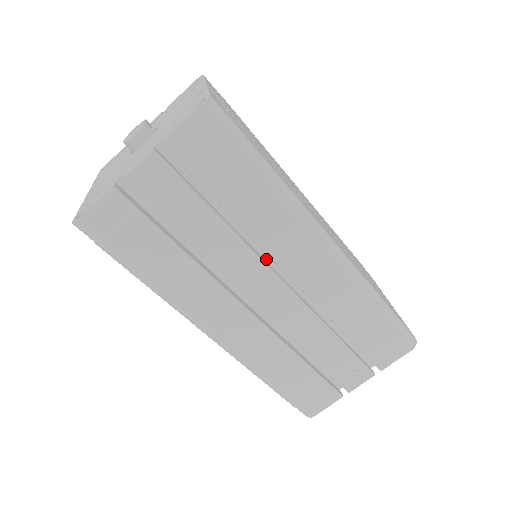
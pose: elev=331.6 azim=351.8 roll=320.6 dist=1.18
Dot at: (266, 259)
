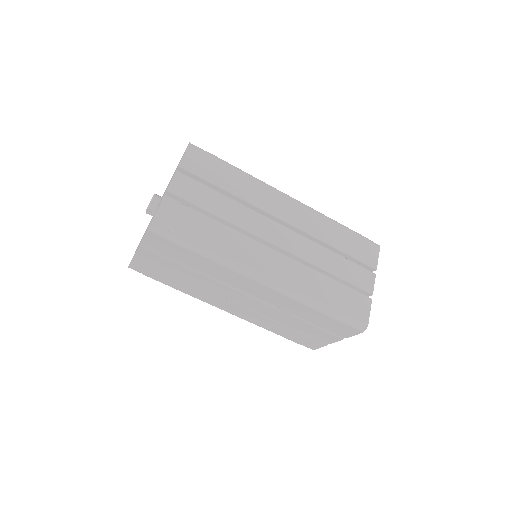
Dot at: occluded
